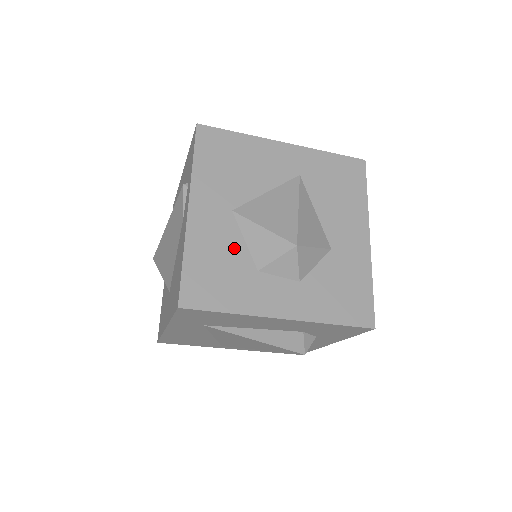
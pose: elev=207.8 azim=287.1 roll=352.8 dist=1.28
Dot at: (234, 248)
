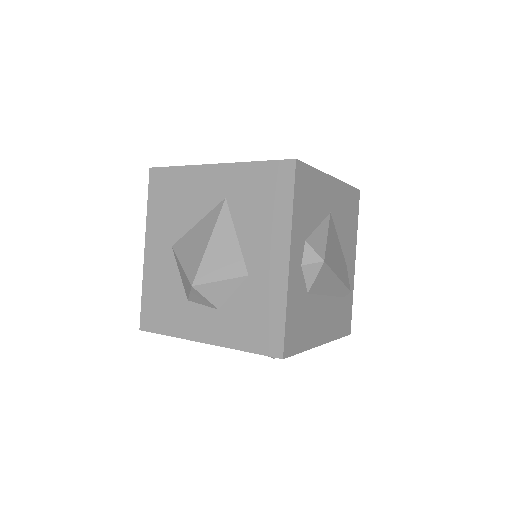
Dot at: (172, 281)
